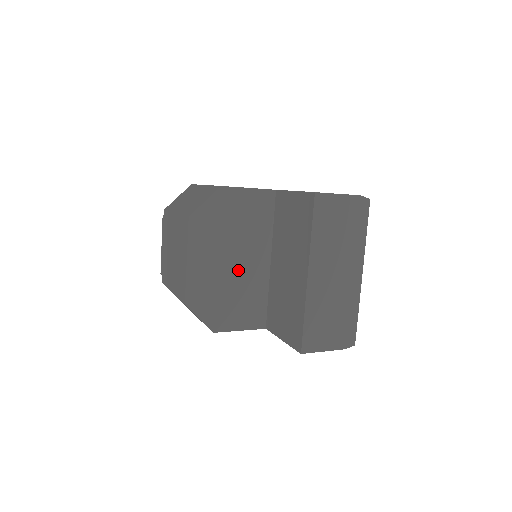
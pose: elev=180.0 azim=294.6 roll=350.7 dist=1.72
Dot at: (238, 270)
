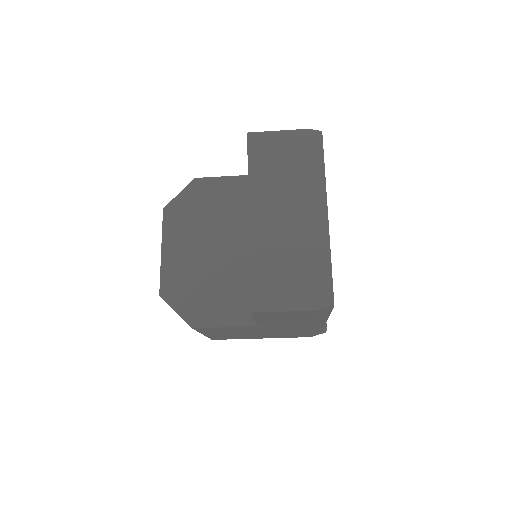
Dot at: (218, 258)
